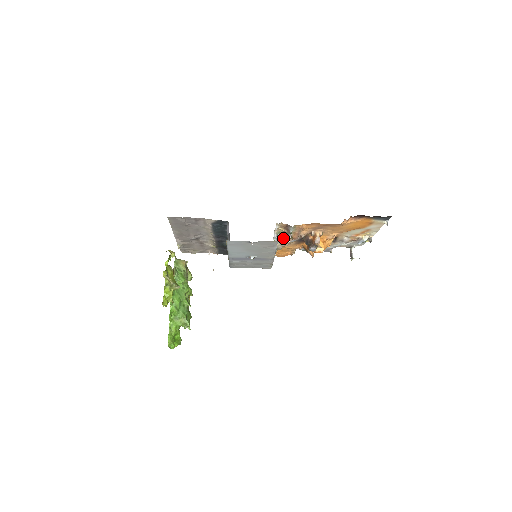
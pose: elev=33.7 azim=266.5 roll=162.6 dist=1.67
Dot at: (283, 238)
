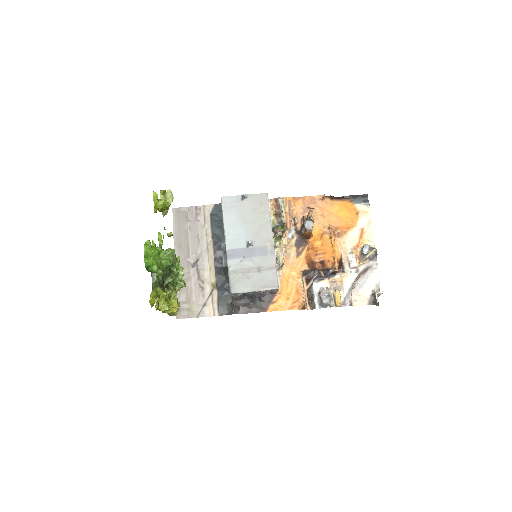
Dot at: (278, 225)
